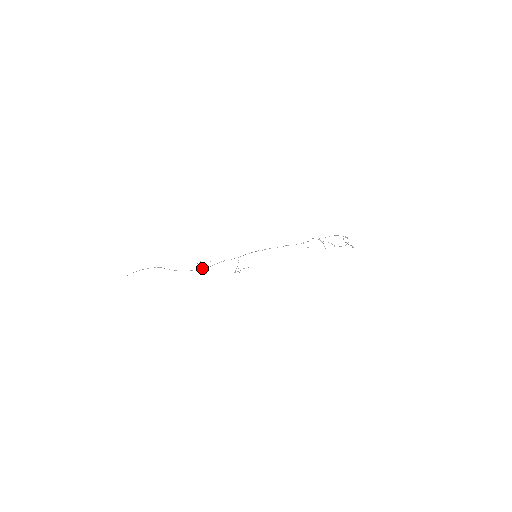
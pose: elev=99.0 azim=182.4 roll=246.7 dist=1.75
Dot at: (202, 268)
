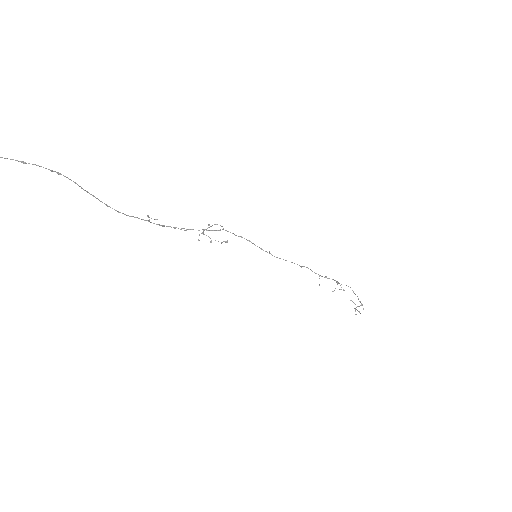
Dot at: occluded
